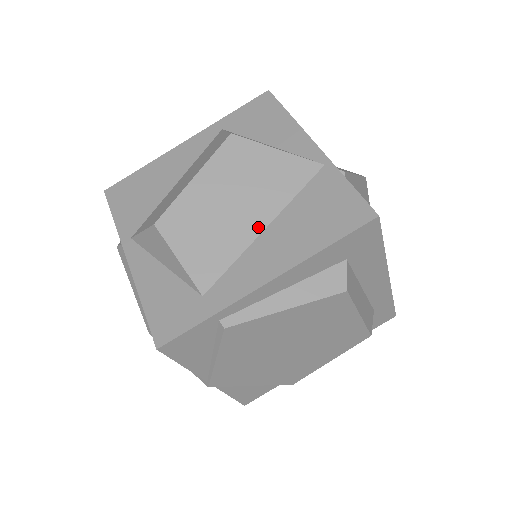
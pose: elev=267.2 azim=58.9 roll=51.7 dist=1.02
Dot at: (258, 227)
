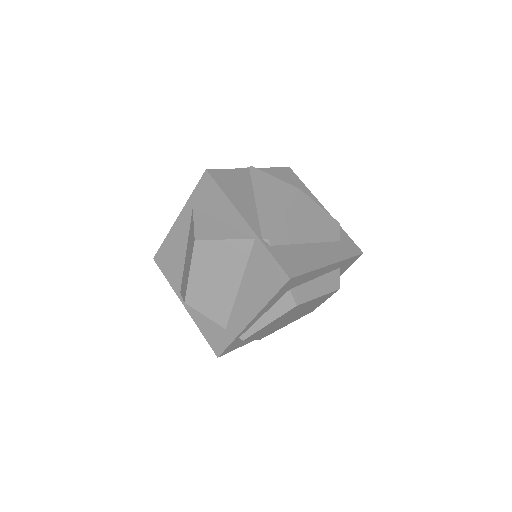
Dot at: (235, 287)
